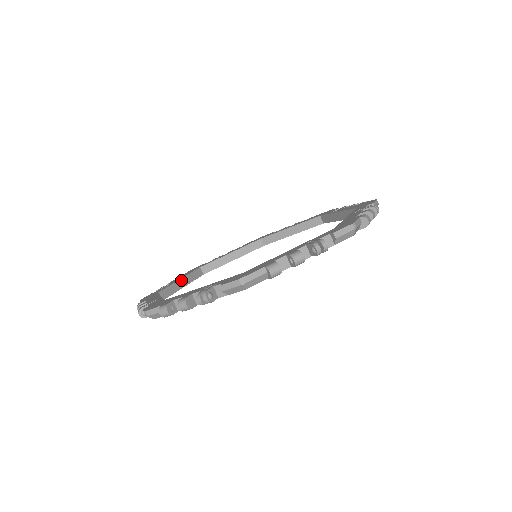
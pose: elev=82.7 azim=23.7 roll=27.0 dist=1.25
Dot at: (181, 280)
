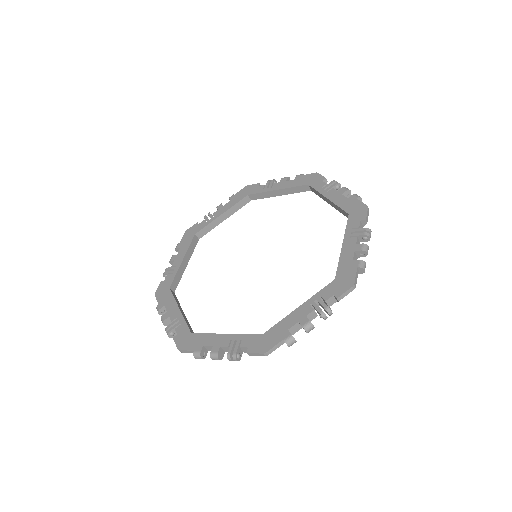
Dot at: (180, 310)
